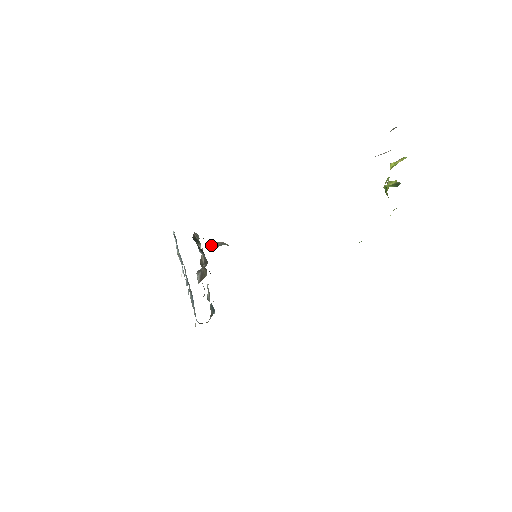
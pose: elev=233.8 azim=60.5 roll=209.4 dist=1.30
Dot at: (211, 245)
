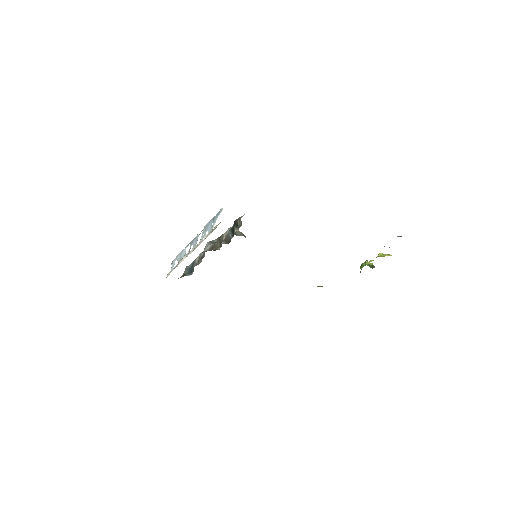
Dot at: occluded
